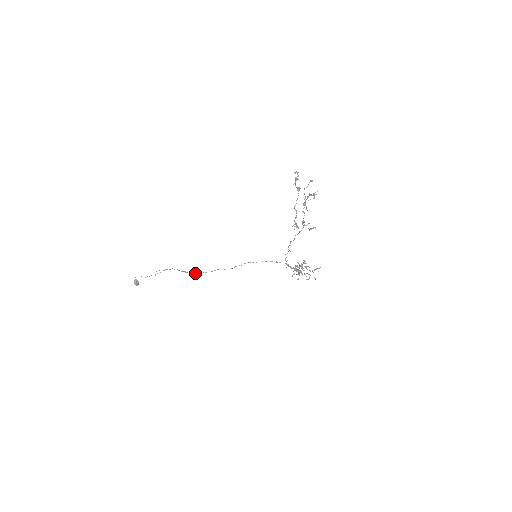
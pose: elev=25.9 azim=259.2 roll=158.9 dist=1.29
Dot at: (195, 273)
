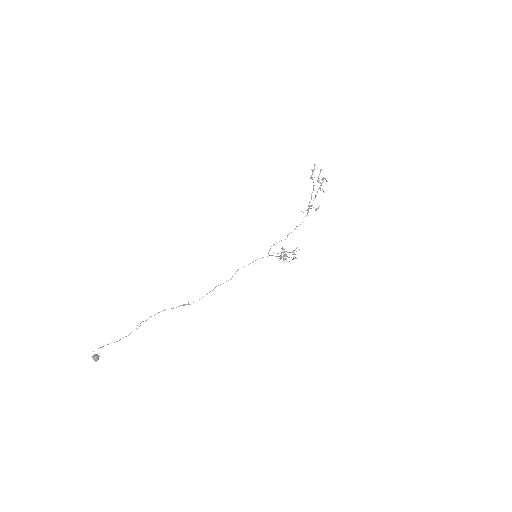
Dot at: occluded
